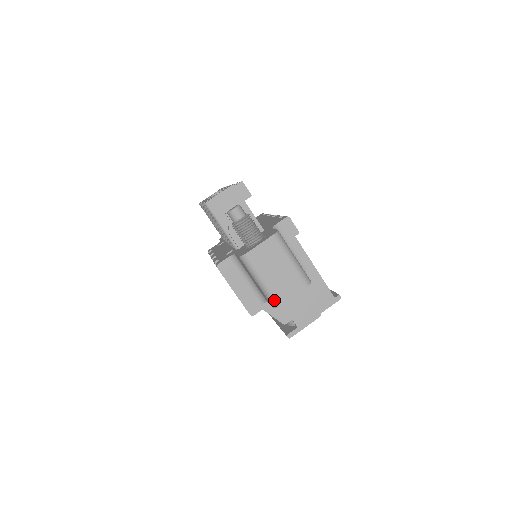
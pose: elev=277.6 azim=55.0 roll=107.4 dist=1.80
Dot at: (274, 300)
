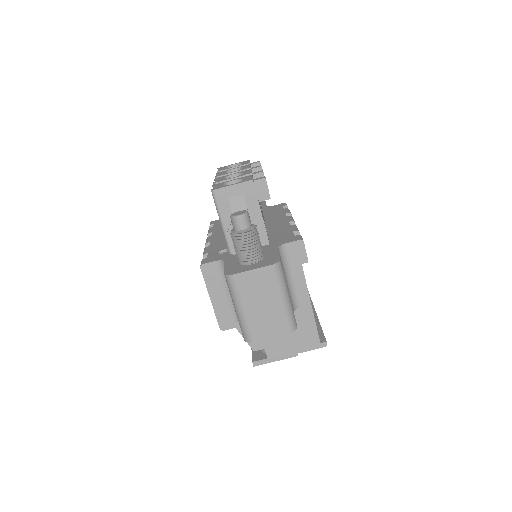
Dot at: (247, 334)
